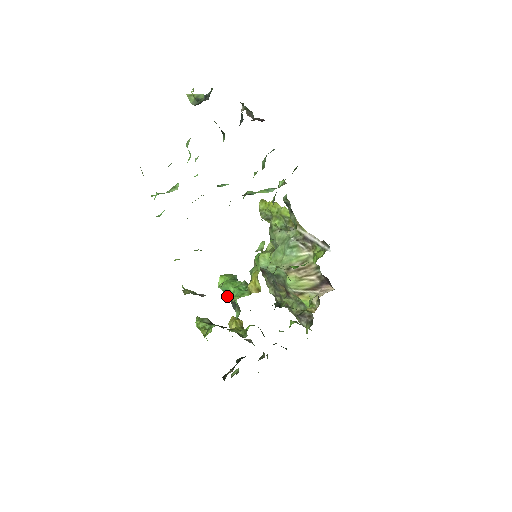
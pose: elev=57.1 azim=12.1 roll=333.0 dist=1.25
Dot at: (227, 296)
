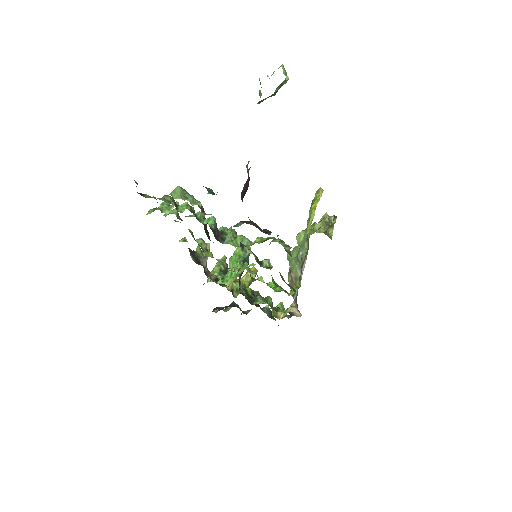
Dot at: occluded
